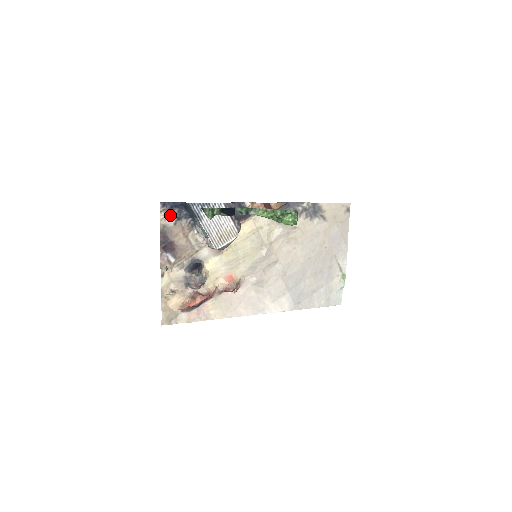
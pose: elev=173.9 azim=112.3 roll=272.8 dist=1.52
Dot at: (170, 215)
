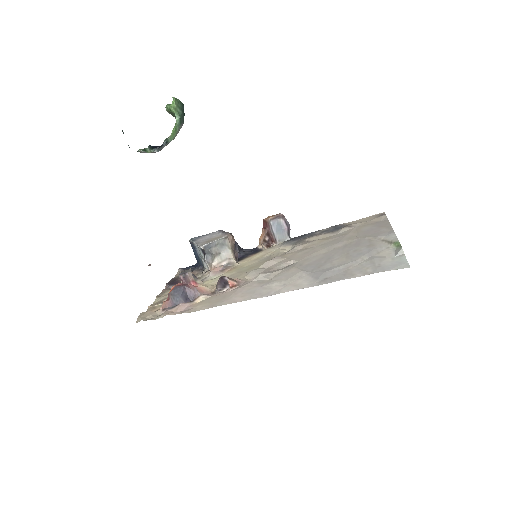
Dot at: occluded
